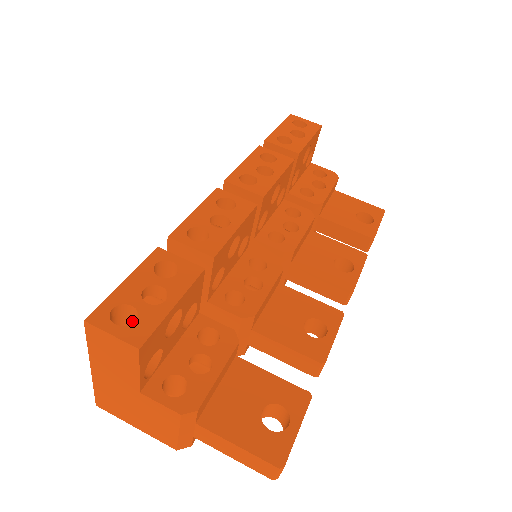
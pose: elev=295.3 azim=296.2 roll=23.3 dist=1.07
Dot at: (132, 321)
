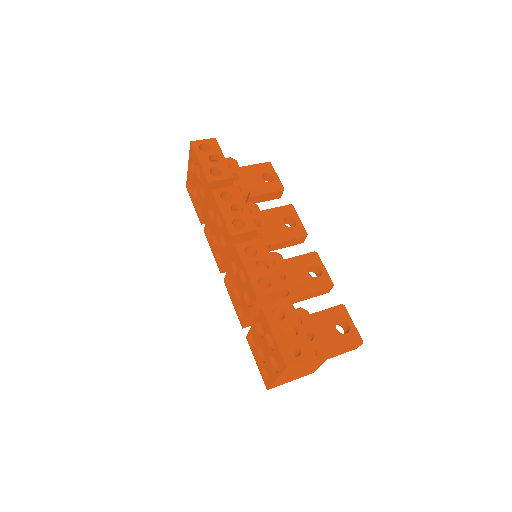
Dot at: (288, 348)
